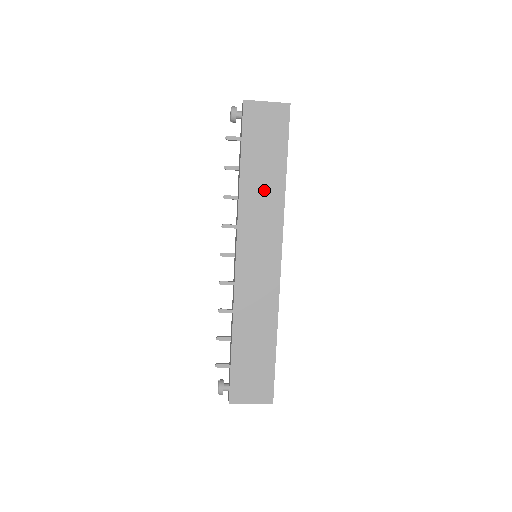
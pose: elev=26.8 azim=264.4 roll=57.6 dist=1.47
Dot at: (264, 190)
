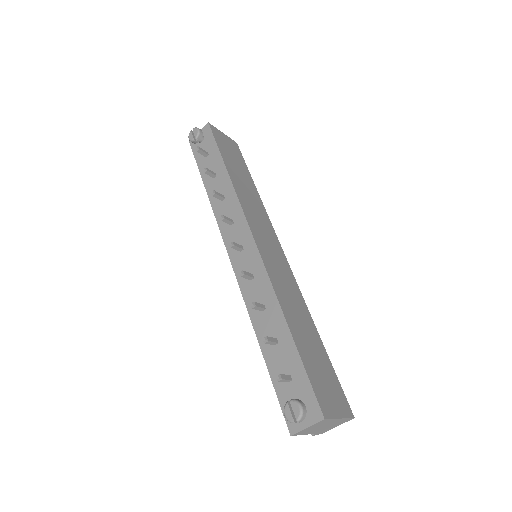
Dot at: (248, 192)
